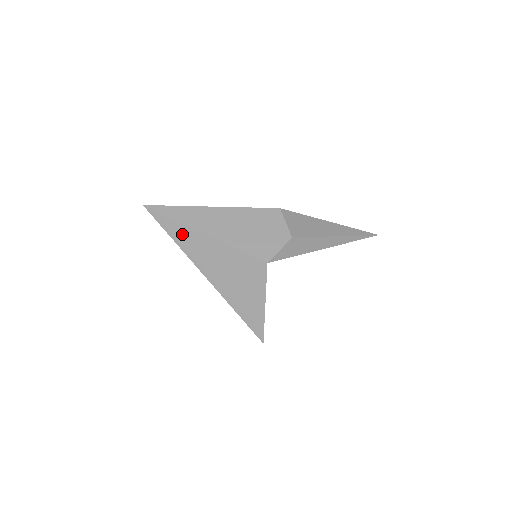
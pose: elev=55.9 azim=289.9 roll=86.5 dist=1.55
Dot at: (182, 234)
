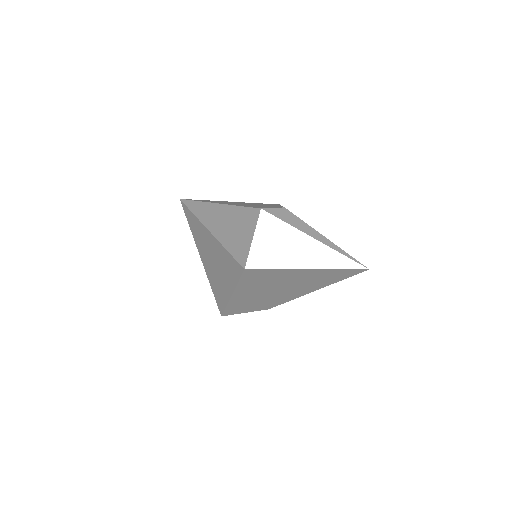
Dot at: (201, 208)
